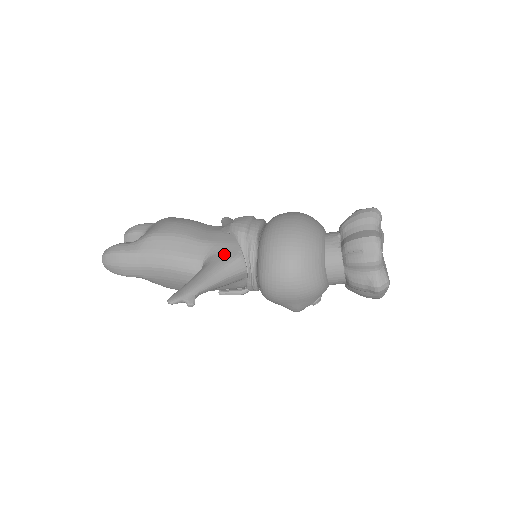
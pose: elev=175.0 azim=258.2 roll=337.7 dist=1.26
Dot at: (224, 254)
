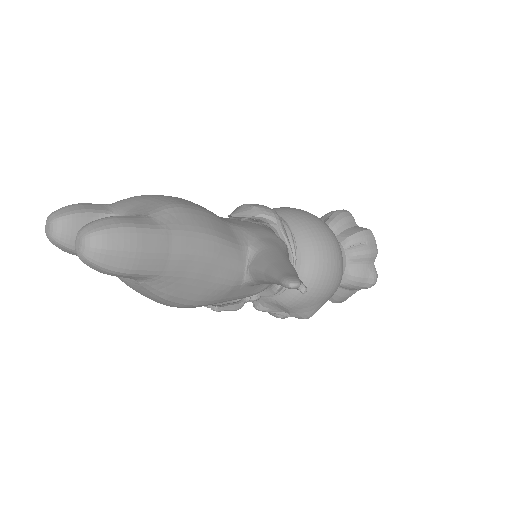
Dot at: (270, 239)
